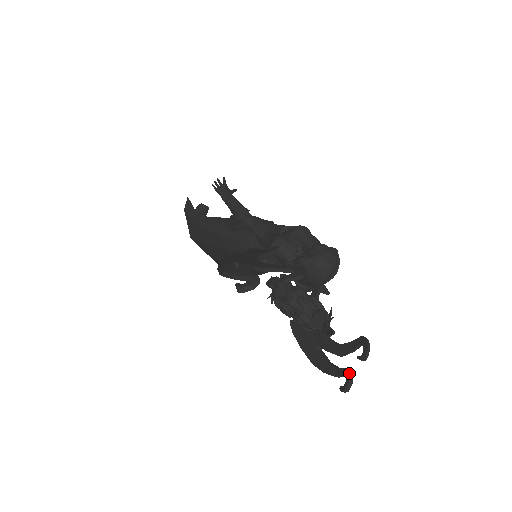
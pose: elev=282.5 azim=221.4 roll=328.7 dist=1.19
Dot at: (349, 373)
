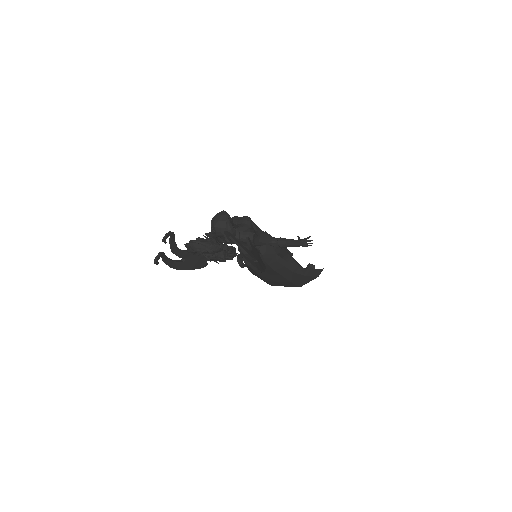
Dot at: (237, 255)
